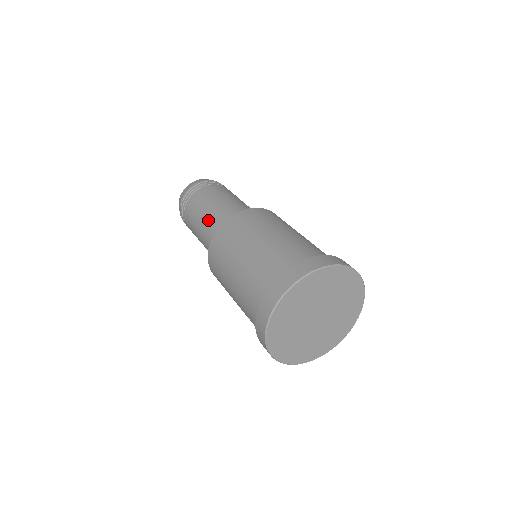
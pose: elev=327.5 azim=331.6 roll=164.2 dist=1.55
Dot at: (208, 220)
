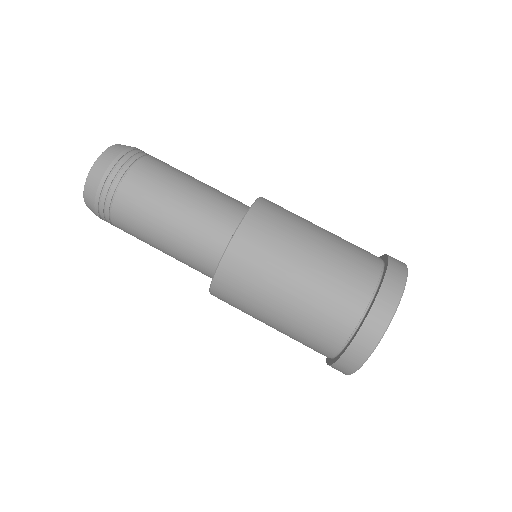
Dot at: (185, 222)
